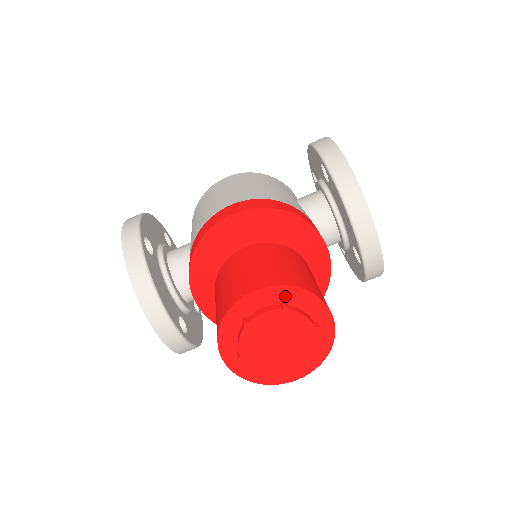
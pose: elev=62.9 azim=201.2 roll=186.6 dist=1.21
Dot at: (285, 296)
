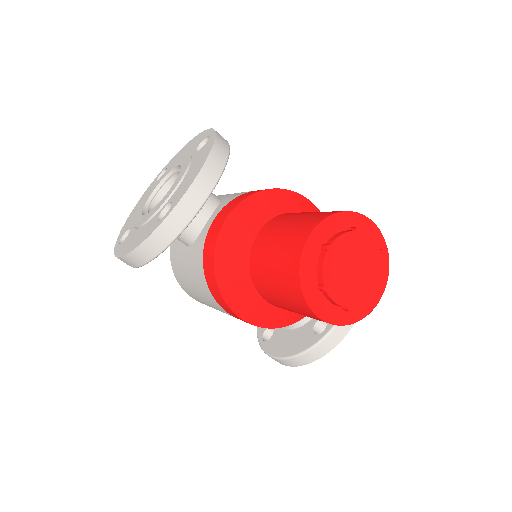
Dot at: (380, 247)
